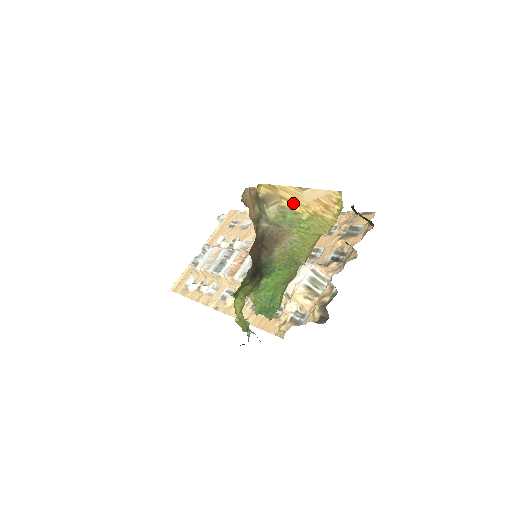
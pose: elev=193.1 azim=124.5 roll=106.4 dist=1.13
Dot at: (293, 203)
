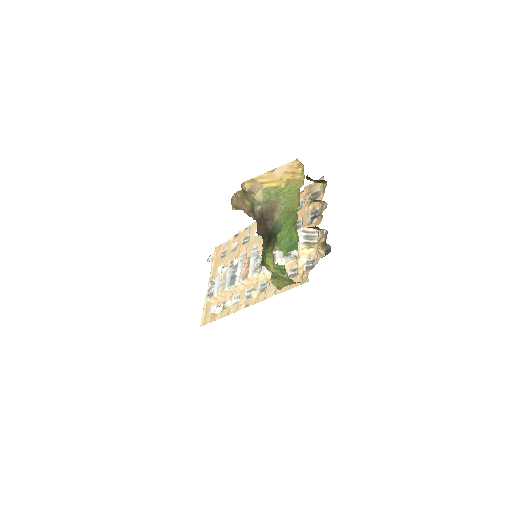
Dot at: (271, 183)
